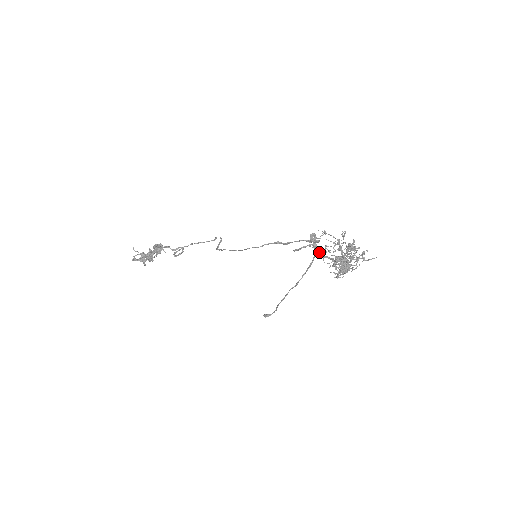
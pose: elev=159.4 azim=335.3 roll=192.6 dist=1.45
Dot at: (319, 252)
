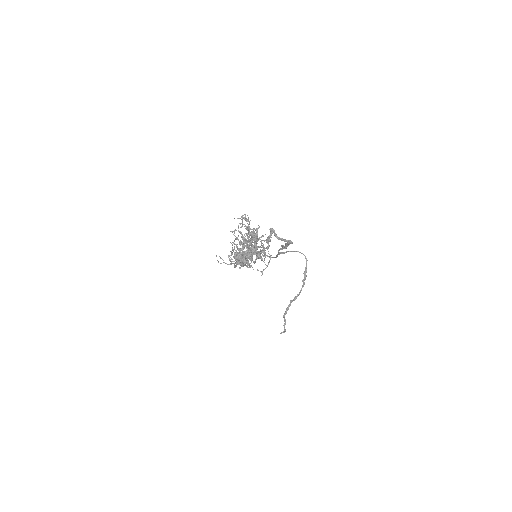
Dot at: (267, 248)
